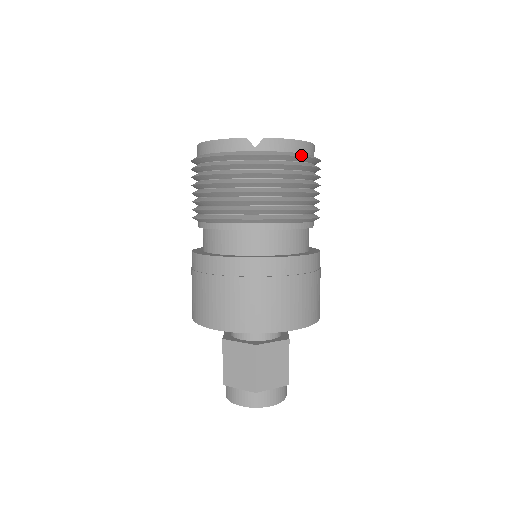
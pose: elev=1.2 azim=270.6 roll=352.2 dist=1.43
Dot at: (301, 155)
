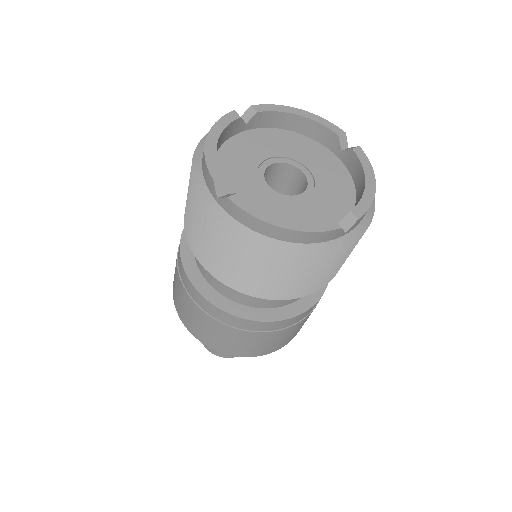
Dot at: (373, 205)
